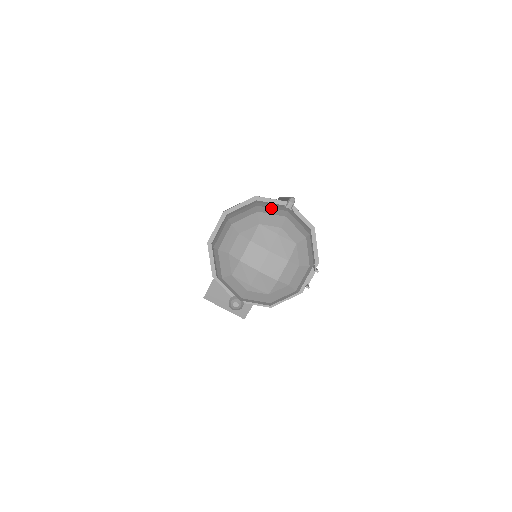
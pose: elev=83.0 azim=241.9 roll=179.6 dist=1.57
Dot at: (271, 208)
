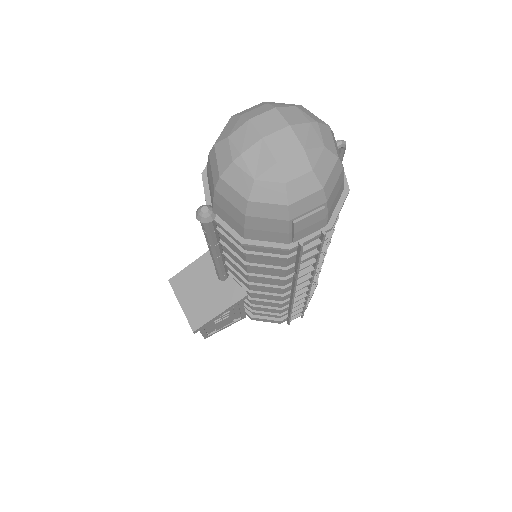
Dot at: occluded
